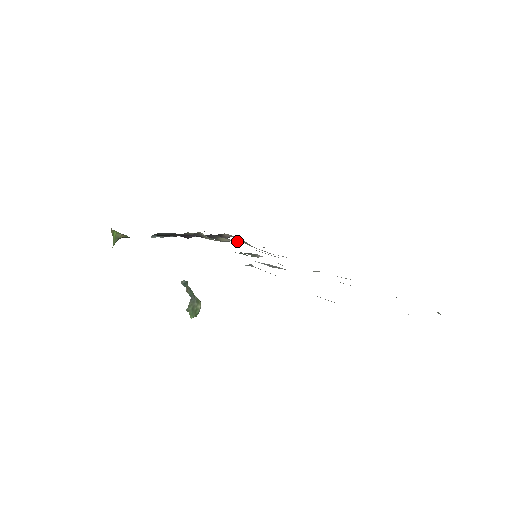
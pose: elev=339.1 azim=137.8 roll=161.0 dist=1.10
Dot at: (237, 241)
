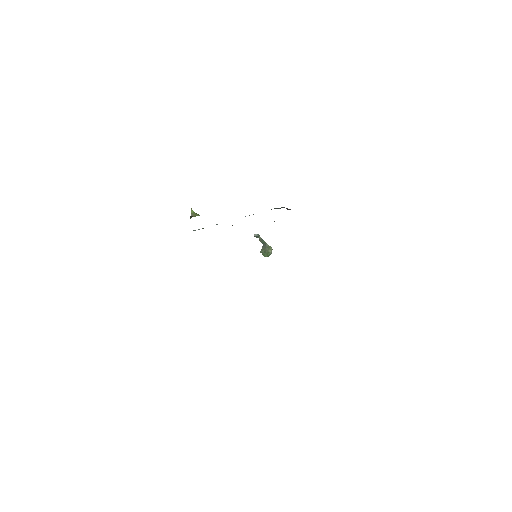
Dot at: occluded
